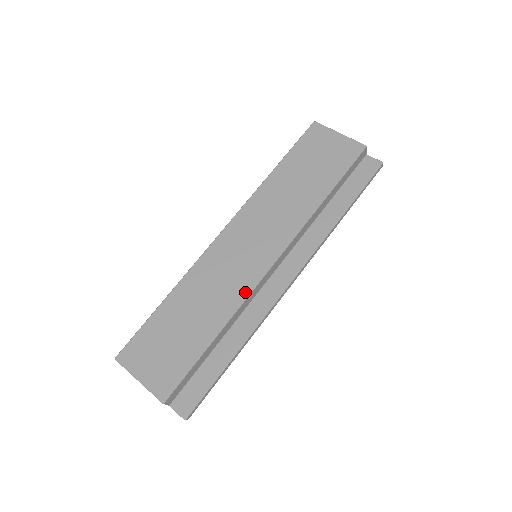
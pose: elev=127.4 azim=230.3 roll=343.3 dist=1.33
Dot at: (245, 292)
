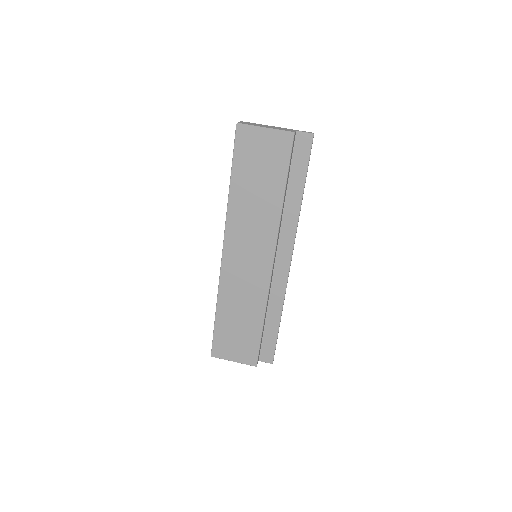
Dot at: (265, 289)
